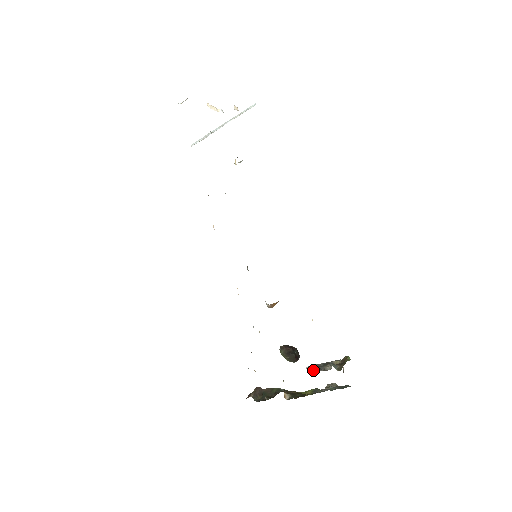
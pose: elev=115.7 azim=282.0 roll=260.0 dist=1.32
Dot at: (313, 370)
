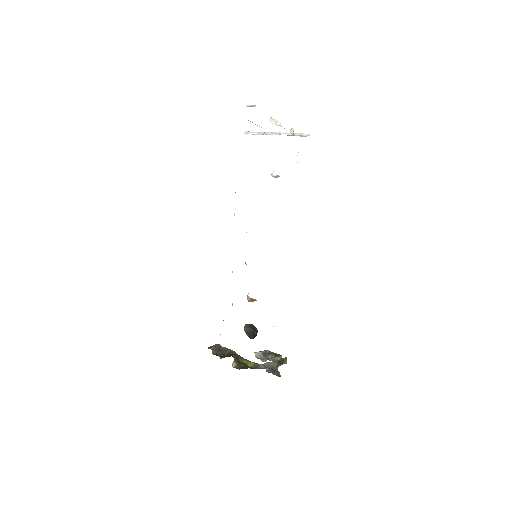
Dot at: (259, 356)
